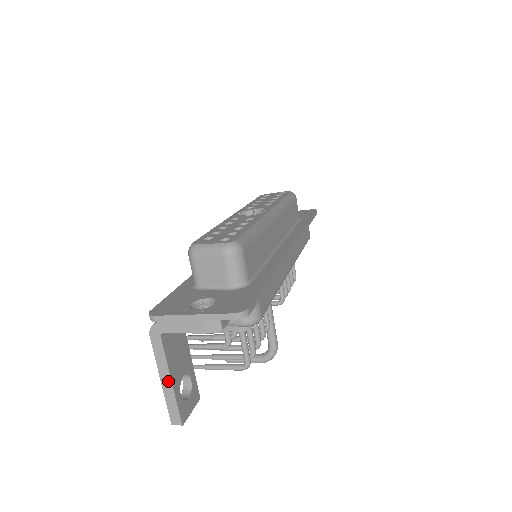
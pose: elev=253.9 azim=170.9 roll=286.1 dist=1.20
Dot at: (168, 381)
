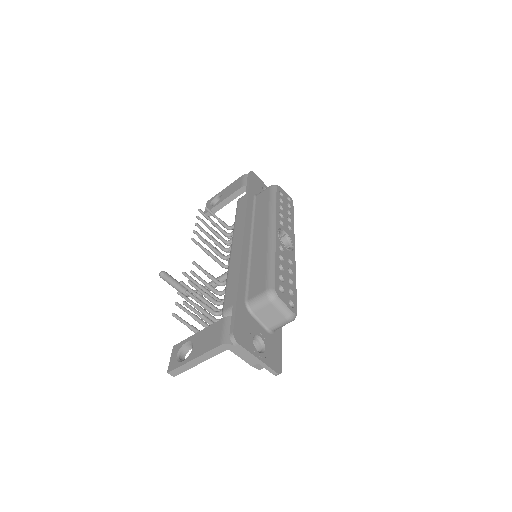
Dot at: (198, 362)
